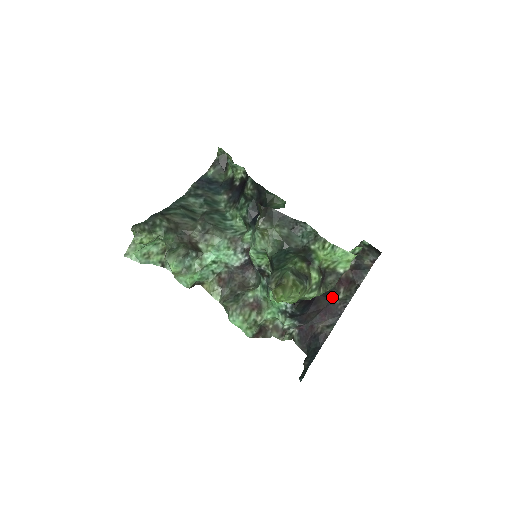
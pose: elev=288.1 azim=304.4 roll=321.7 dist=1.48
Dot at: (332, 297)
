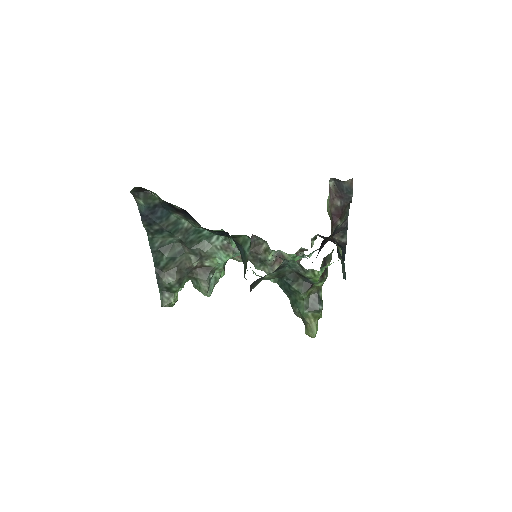
Dot at: (334, 231)
